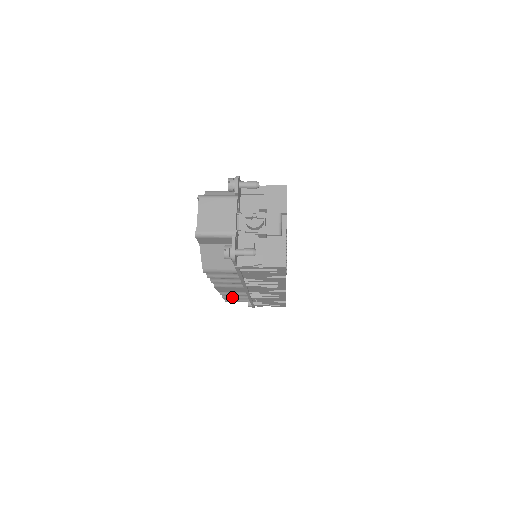
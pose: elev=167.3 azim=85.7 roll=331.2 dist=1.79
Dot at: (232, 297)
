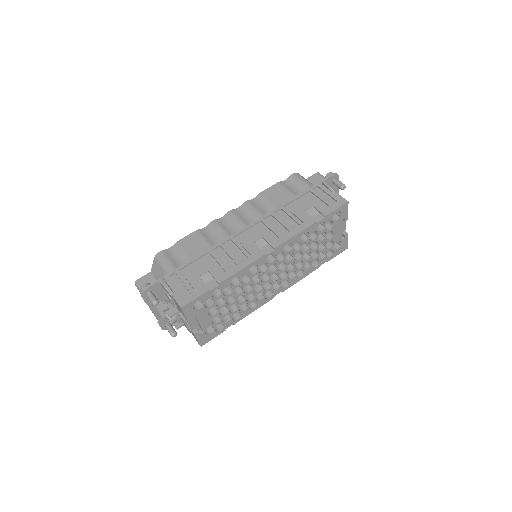
Dot at: occluded
